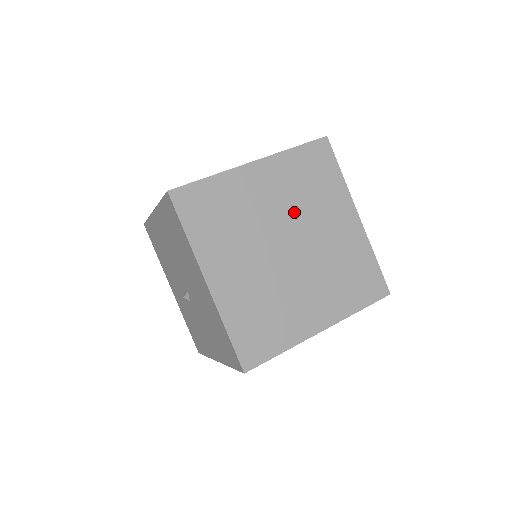
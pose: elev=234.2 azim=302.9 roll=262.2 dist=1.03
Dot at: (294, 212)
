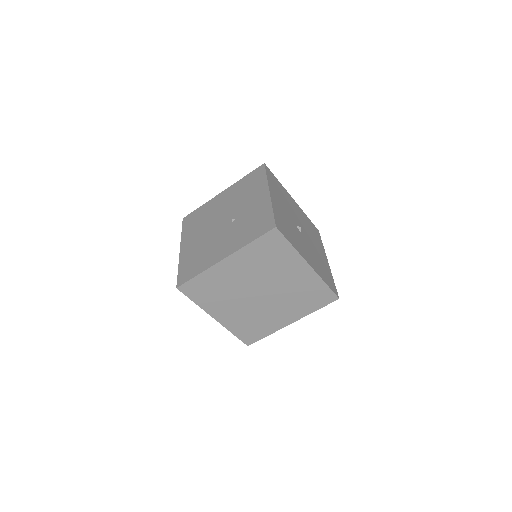
Dot at: (260, 276)
